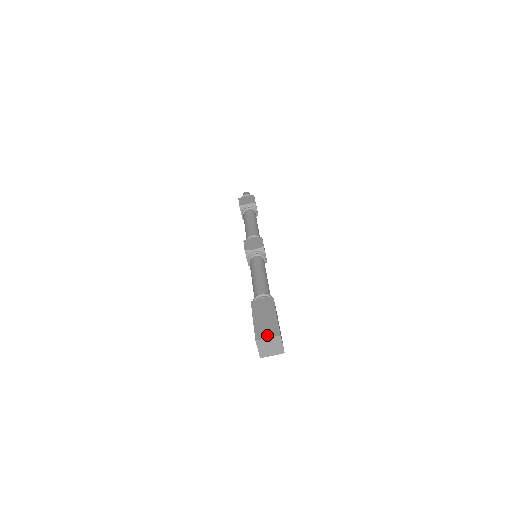
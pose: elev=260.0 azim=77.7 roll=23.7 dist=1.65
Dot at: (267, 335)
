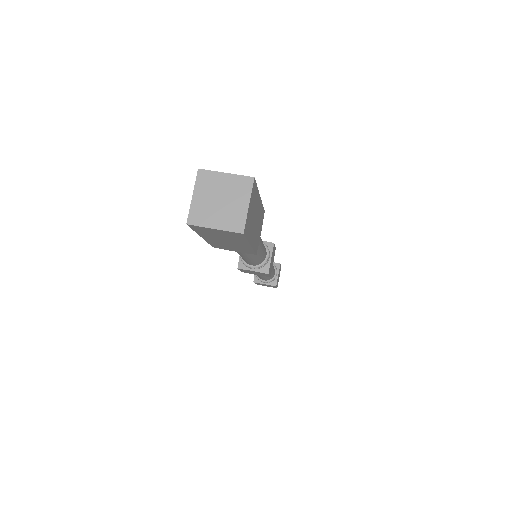
Dot at: (227, 174)
